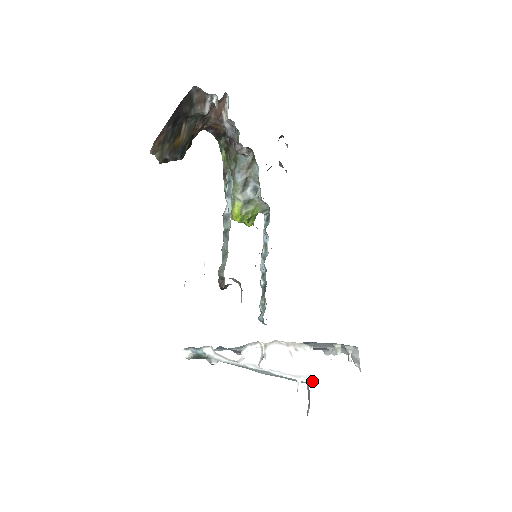
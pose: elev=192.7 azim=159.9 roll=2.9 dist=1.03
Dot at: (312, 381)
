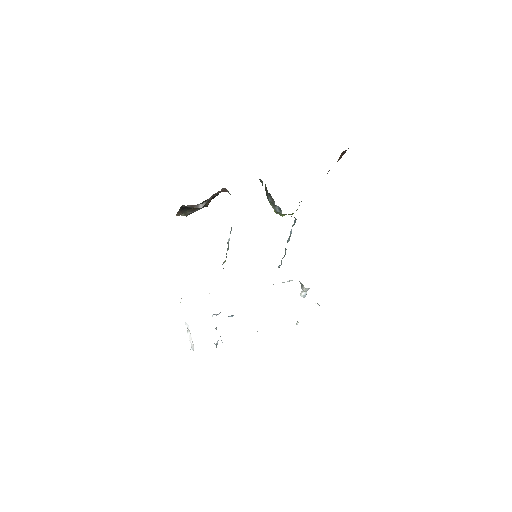
Dot at: occluded
